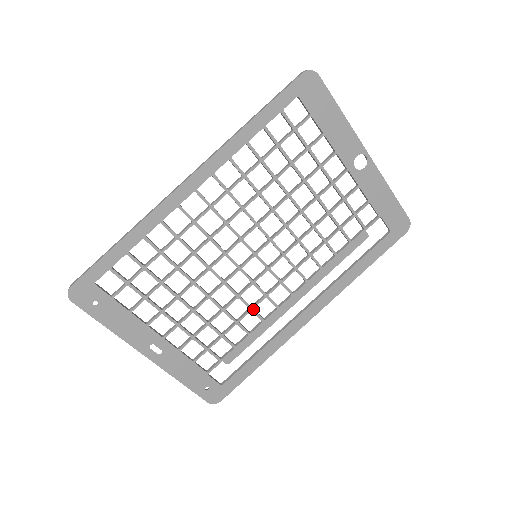
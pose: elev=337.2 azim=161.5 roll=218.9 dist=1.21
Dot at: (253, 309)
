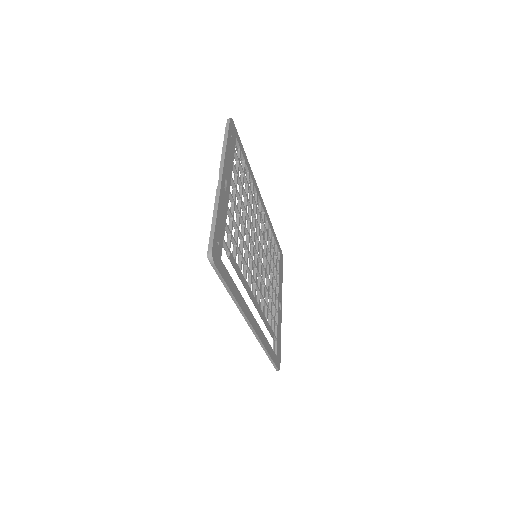
Dot at: (247, 267)
